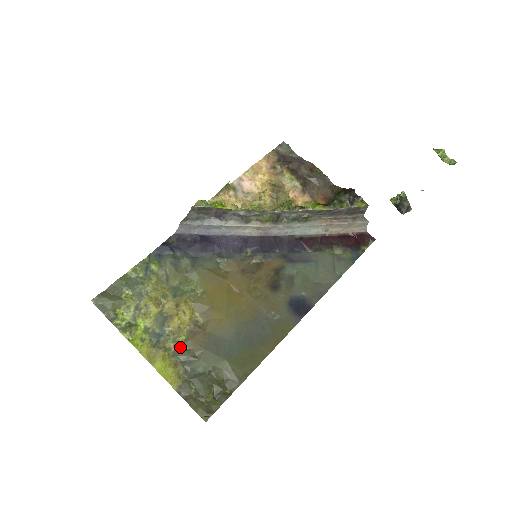
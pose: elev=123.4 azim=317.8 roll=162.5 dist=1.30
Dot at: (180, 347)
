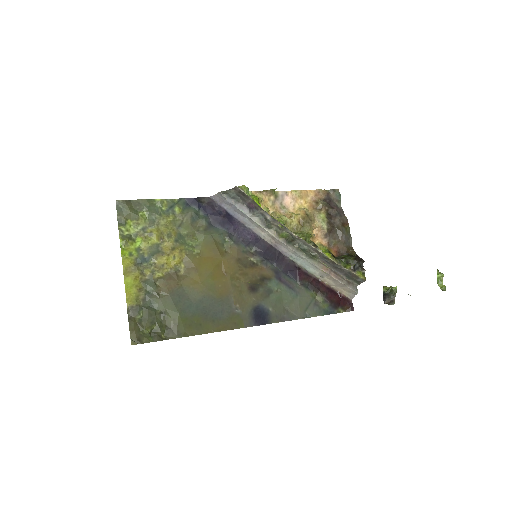
Dot at: (153, 279)
